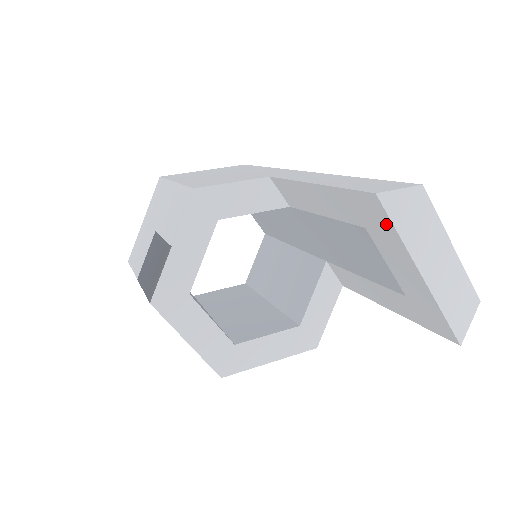
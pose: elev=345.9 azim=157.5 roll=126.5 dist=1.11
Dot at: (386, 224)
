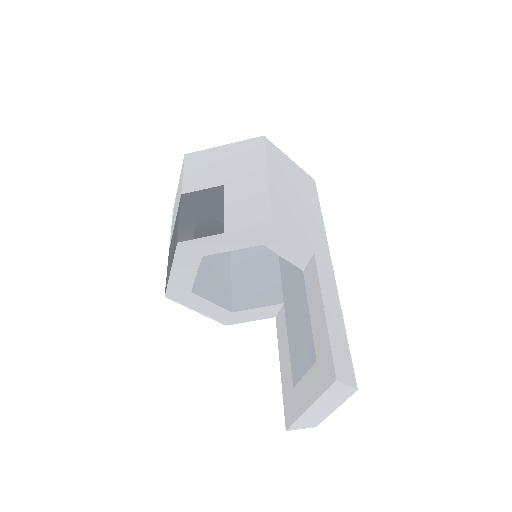
Dot at: (324, 384)
